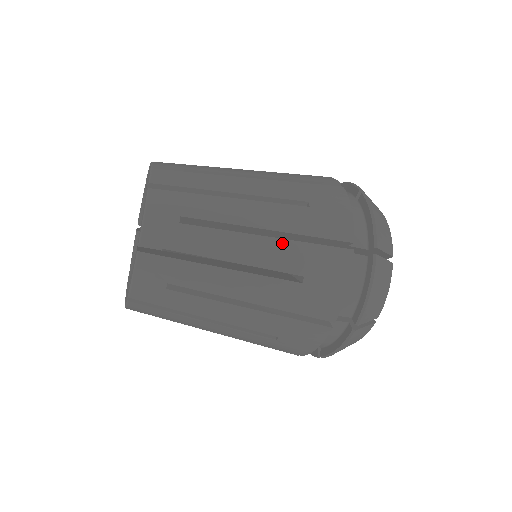
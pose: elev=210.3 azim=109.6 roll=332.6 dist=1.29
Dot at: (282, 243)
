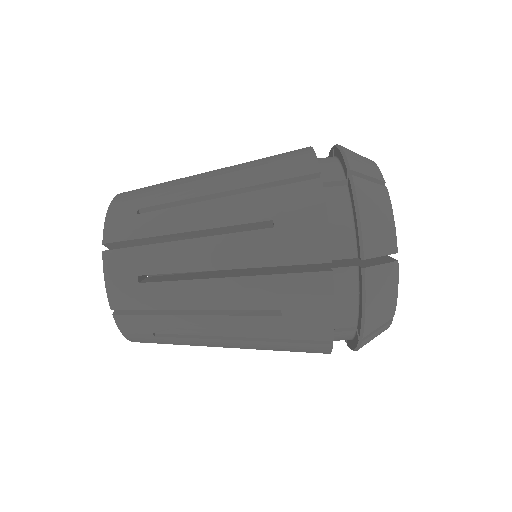
Dot at: (247, 281)
